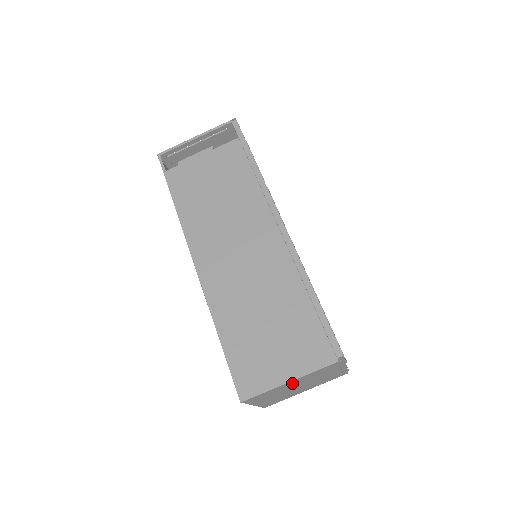
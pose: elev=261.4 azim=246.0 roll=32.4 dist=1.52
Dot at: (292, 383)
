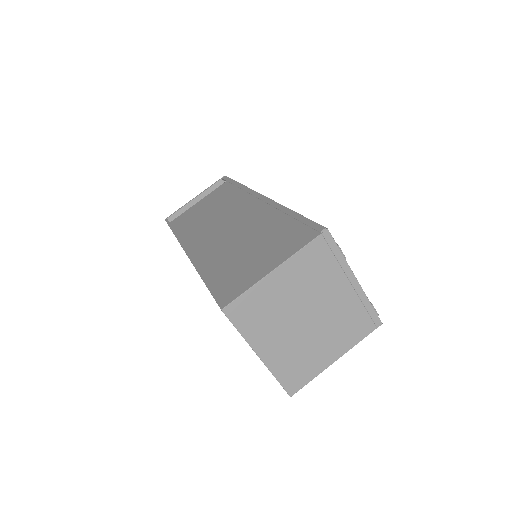
Dot at: (282, 285)
